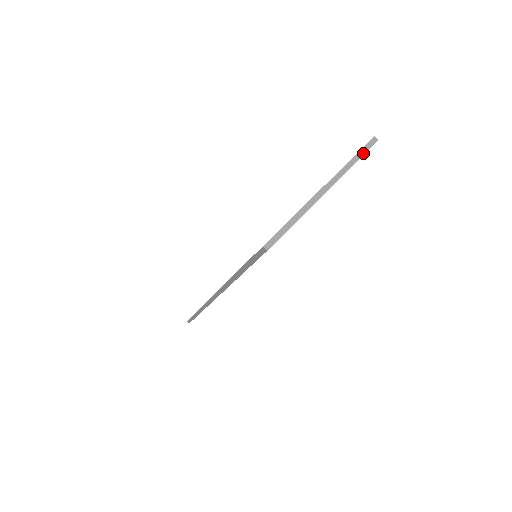
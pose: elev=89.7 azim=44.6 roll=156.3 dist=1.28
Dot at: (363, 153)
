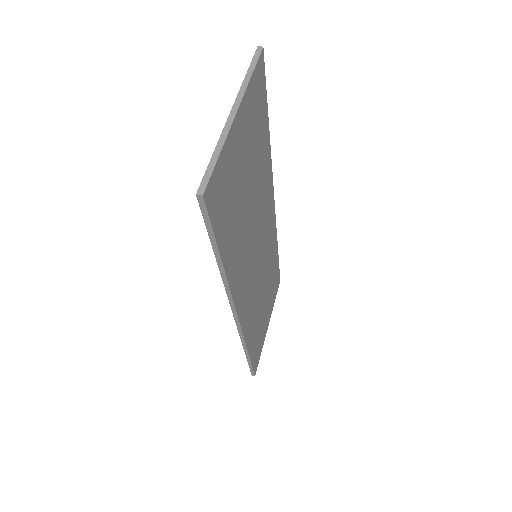
Dot at: (254, 64)
